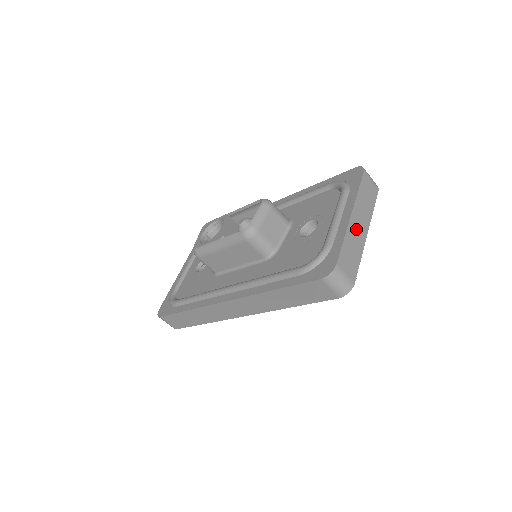
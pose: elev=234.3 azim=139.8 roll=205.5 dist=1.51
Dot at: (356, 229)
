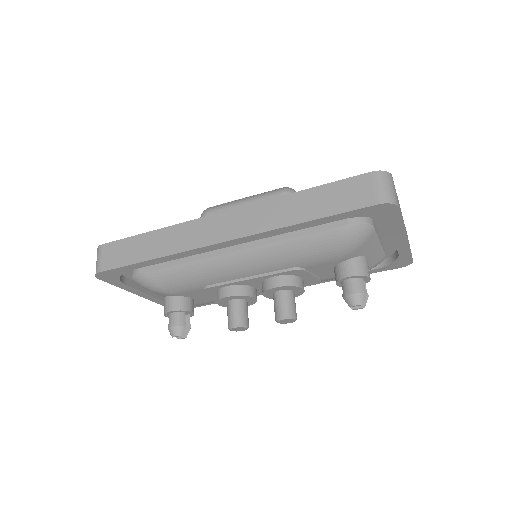
Dot at: occluded
